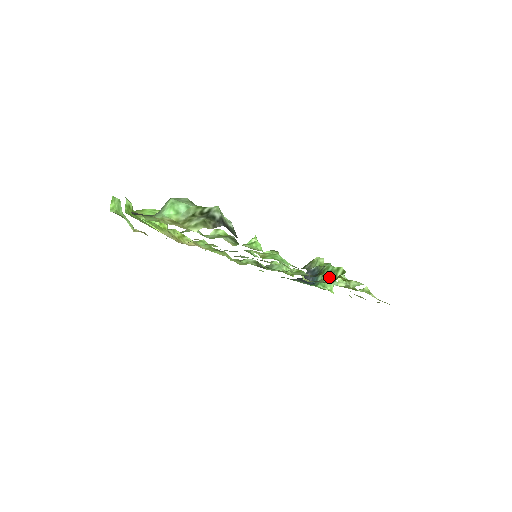
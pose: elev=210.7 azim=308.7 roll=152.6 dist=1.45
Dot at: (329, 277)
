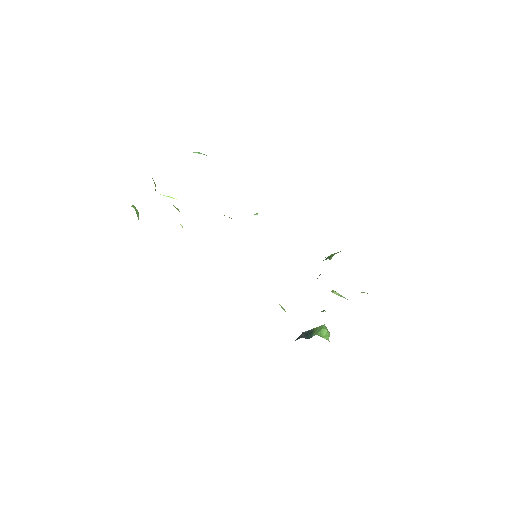
Dot at: (327, 258)
